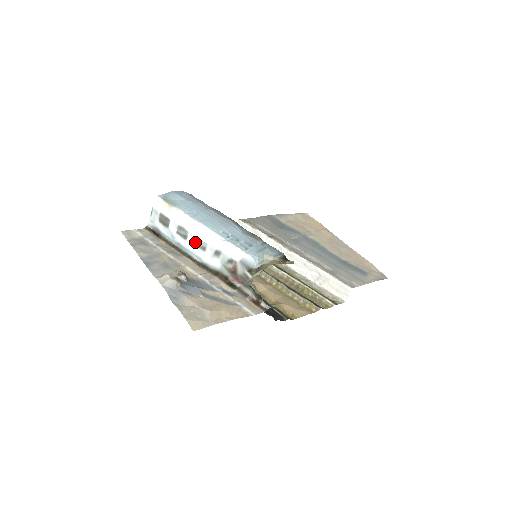
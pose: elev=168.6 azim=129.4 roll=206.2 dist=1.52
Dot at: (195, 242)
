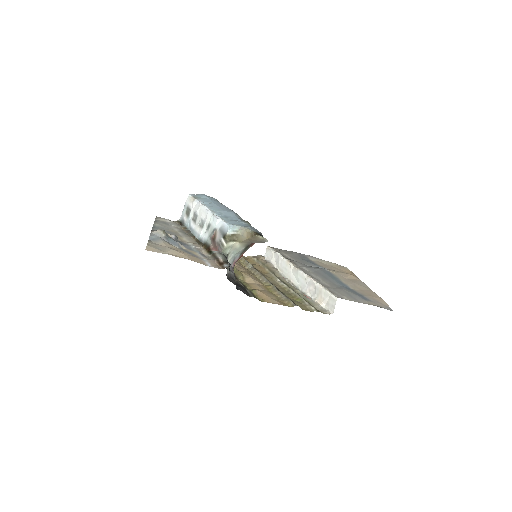
Dot at: (199, 222)
